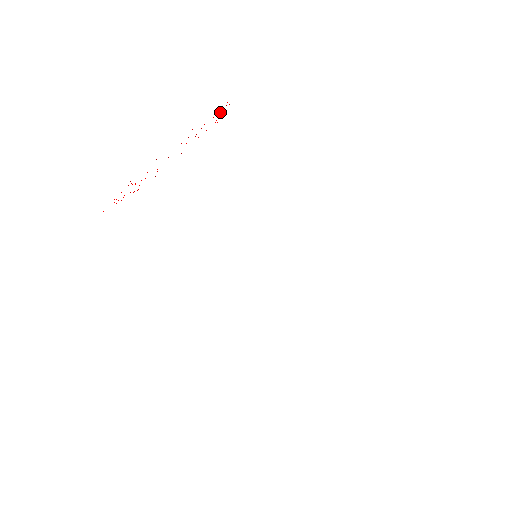
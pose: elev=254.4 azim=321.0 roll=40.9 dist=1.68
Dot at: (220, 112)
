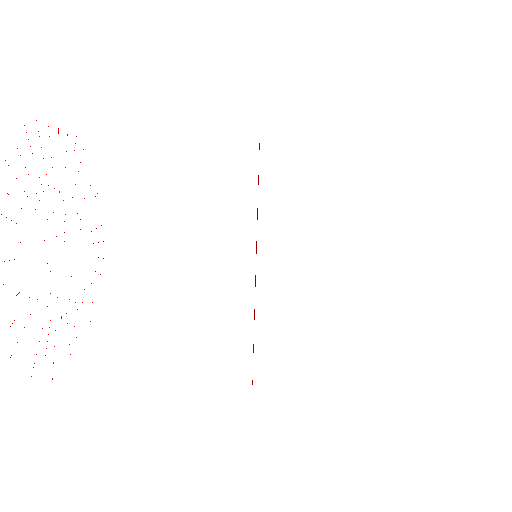
Dot at: occluded
